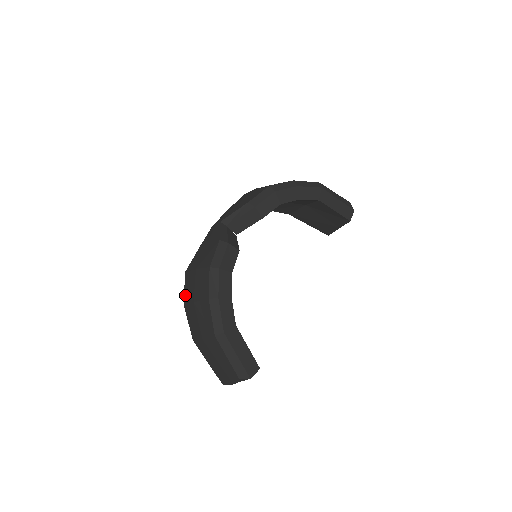
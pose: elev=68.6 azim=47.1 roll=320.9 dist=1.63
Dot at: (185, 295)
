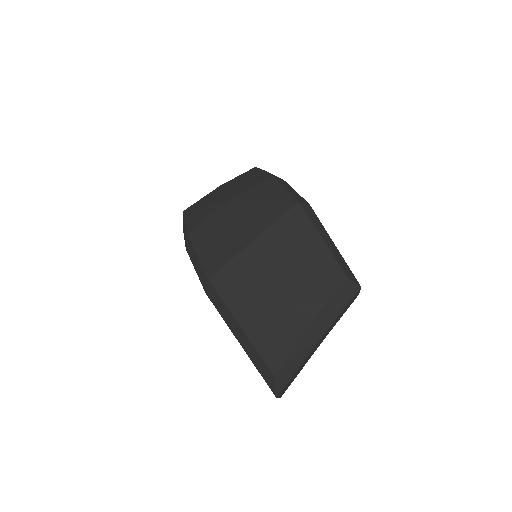
Dot at: (192, 222)
